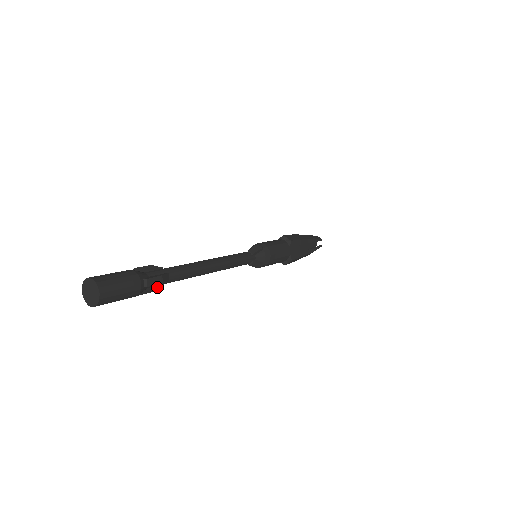
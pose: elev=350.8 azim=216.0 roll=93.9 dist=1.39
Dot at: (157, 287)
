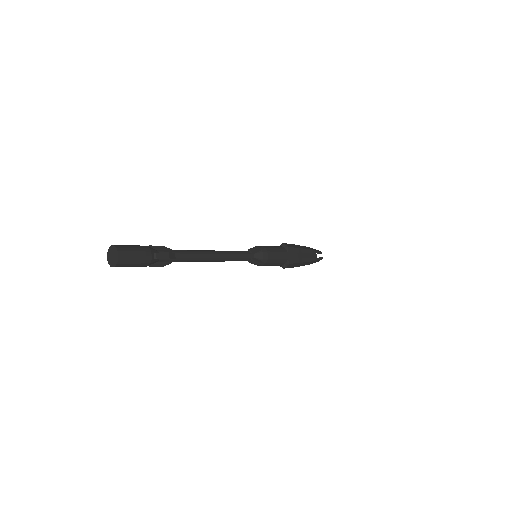
Dot at: (166, 263)
